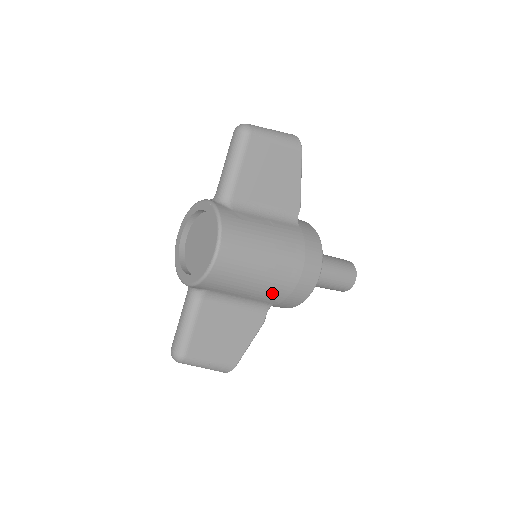
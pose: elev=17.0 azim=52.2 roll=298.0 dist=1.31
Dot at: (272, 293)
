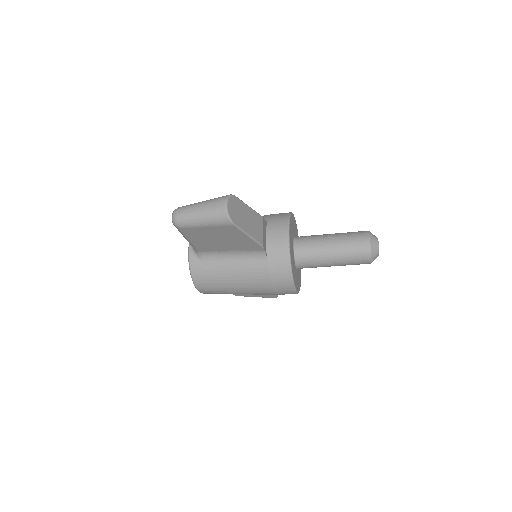
Dot at: occluded
